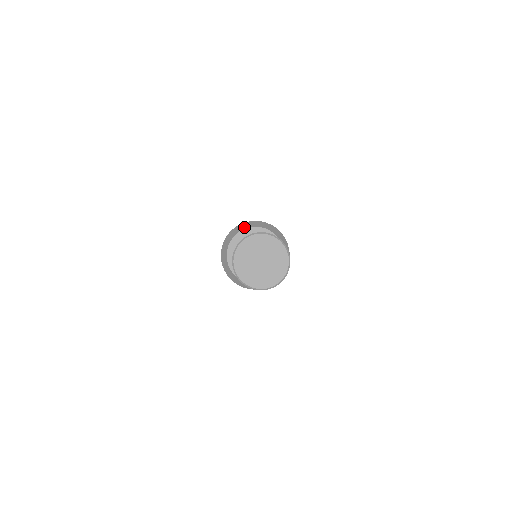
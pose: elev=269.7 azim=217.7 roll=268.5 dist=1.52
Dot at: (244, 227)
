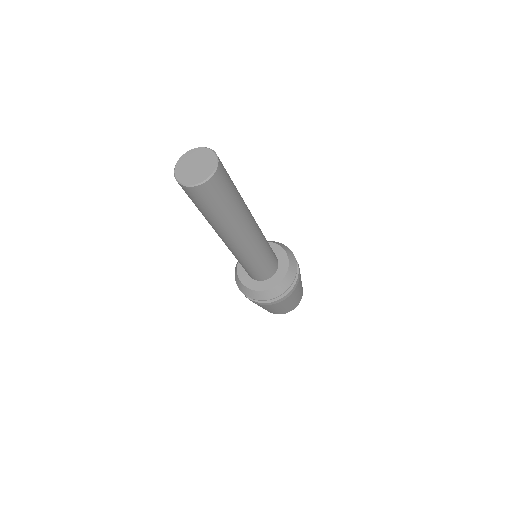
Dot at: occluded
